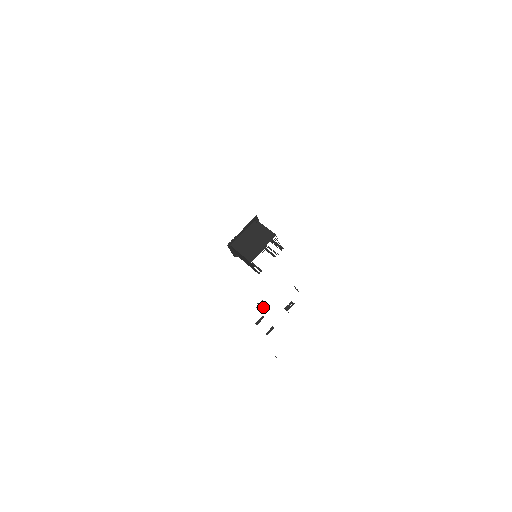
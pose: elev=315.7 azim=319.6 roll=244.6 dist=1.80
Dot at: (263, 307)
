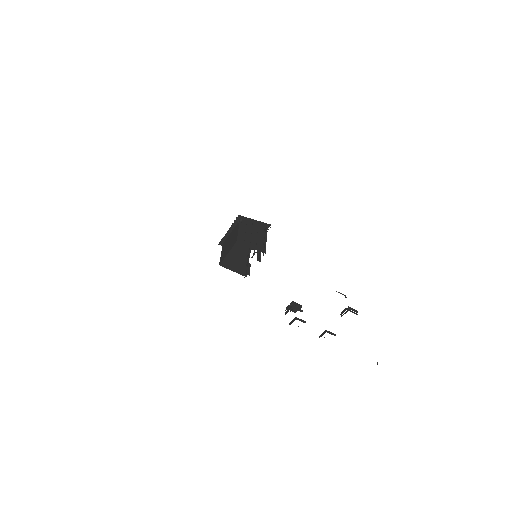
Dot at: (288, 309)
